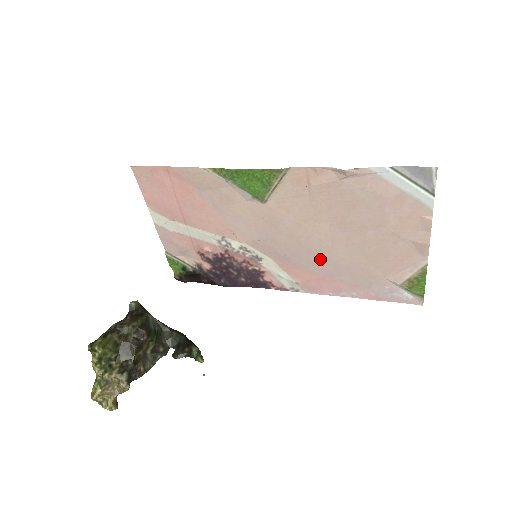
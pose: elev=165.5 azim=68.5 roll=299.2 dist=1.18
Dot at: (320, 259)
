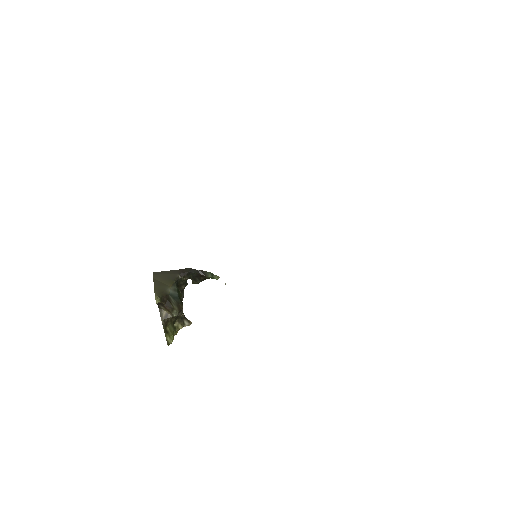
Dot at: occluded
